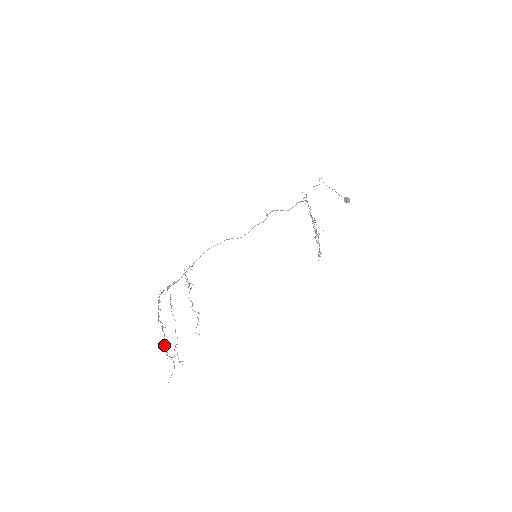
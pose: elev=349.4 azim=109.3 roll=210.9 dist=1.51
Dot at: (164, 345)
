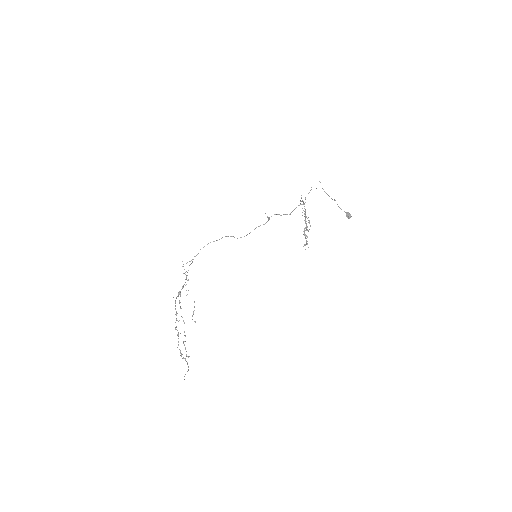
Dot at: (179, 349)
